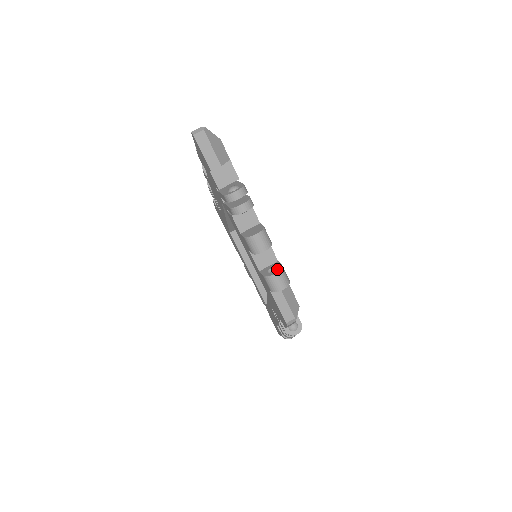
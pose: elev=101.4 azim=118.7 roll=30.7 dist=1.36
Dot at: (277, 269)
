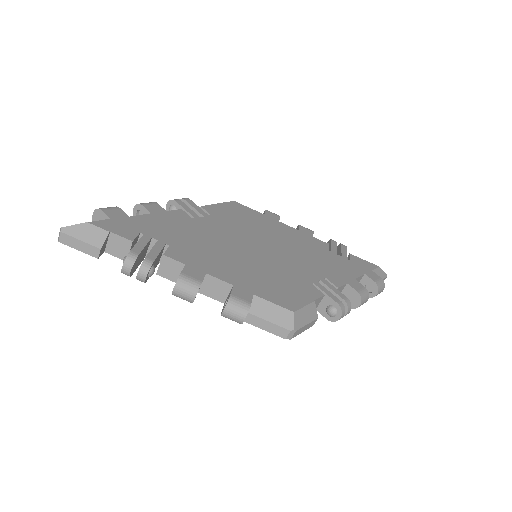
Dot at: (226, 303)
